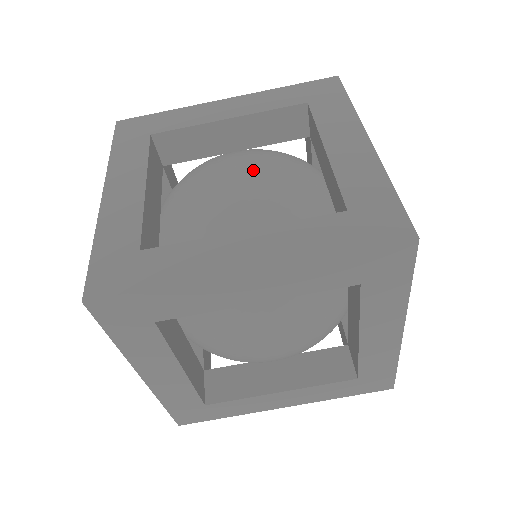
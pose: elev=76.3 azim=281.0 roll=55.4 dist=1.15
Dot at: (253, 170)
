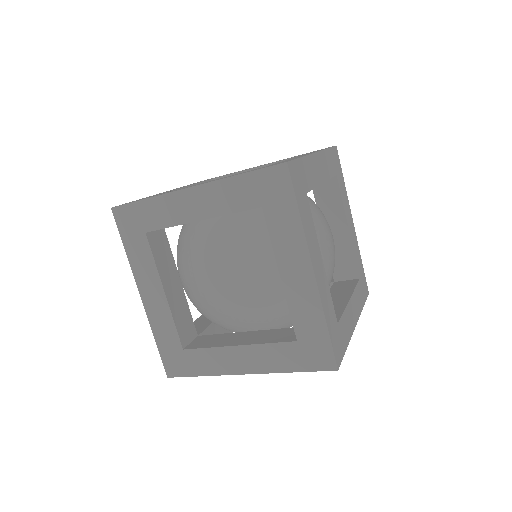
Dot at: (232, 279)
